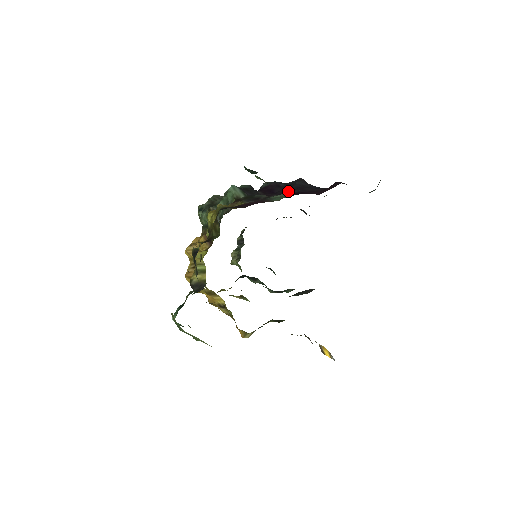
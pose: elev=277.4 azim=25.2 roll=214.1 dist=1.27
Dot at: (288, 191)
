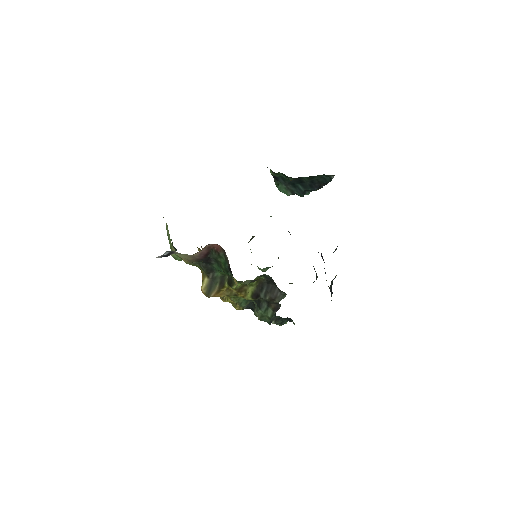
Dot at: occluded
